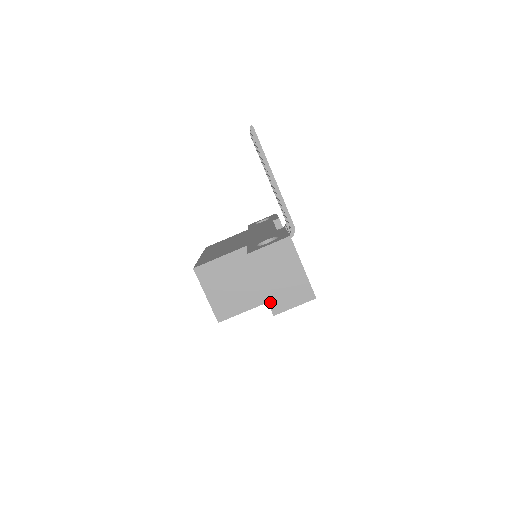
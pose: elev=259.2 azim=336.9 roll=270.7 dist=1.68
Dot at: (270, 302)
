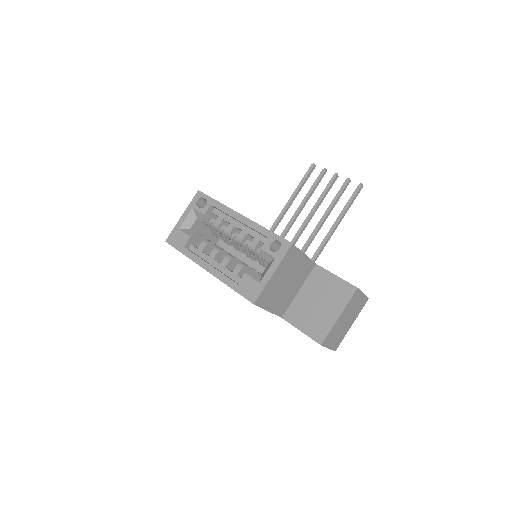
Dot at: (330, 333)
